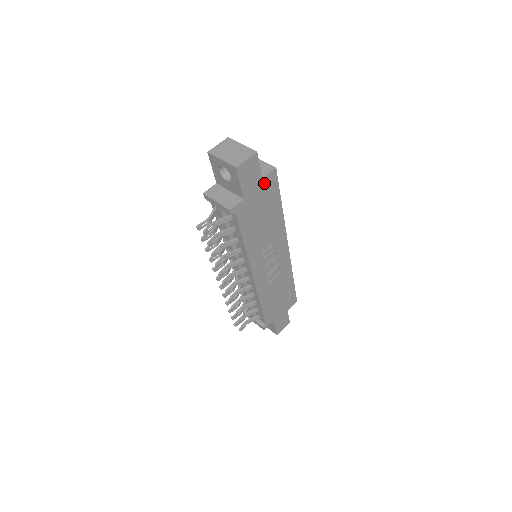
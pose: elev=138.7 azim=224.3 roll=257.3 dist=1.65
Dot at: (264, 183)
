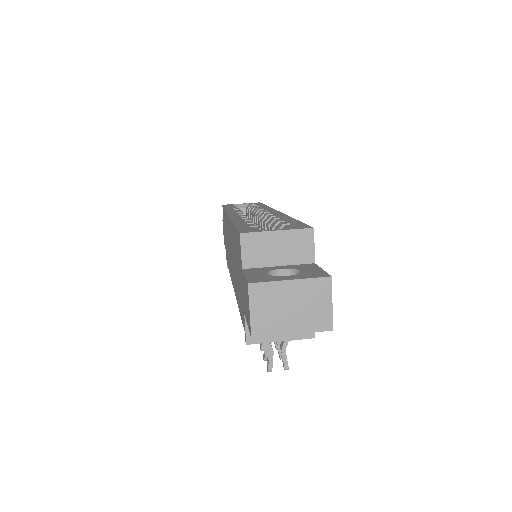
Dot at: occluded
